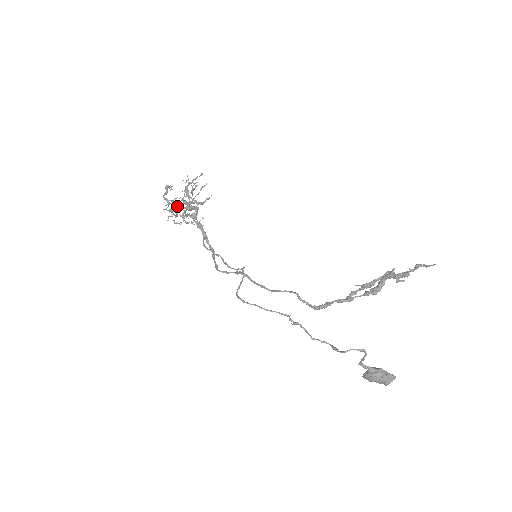
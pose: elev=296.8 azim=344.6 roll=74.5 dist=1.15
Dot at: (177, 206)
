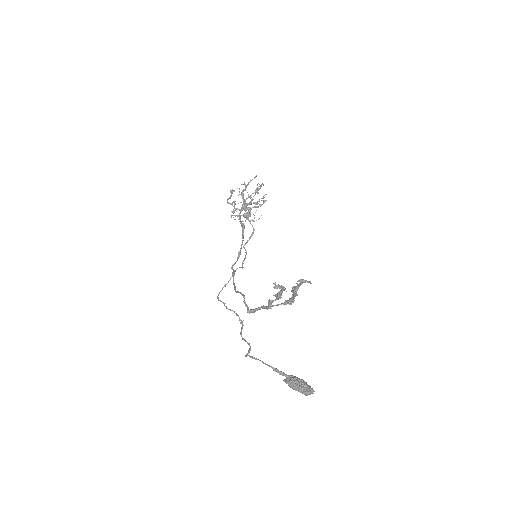
Dot at: (236, 208)
